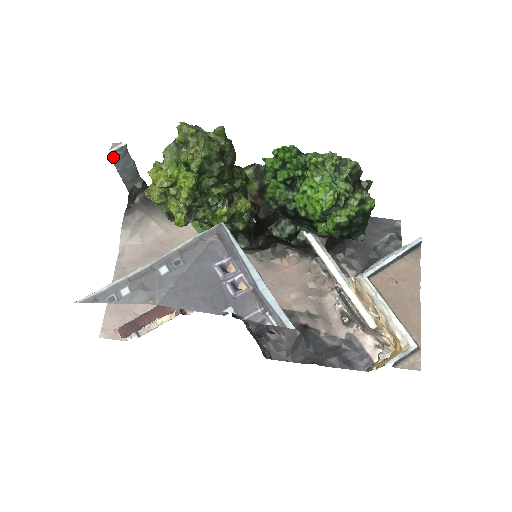
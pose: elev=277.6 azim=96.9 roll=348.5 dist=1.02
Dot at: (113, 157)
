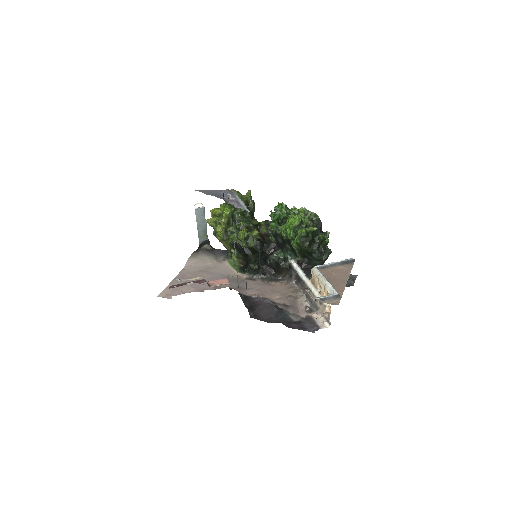
Dot at: (197, 213)
